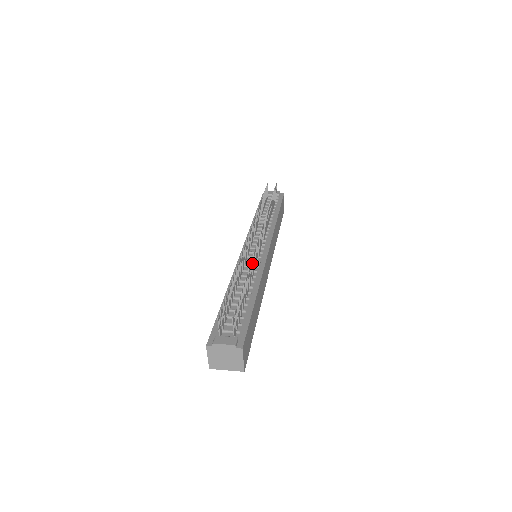
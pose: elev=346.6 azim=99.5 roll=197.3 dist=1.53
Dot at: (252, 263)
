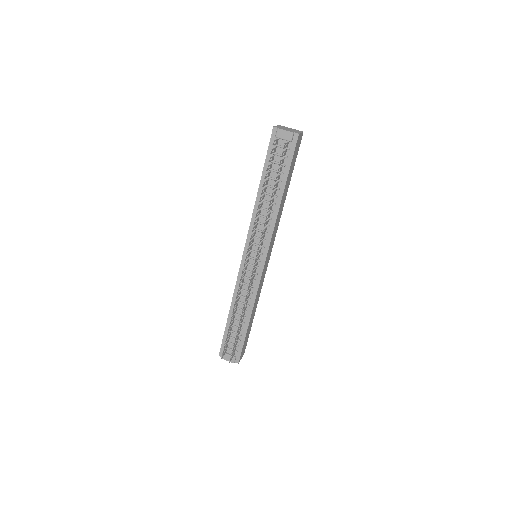
Dot at: occluded
